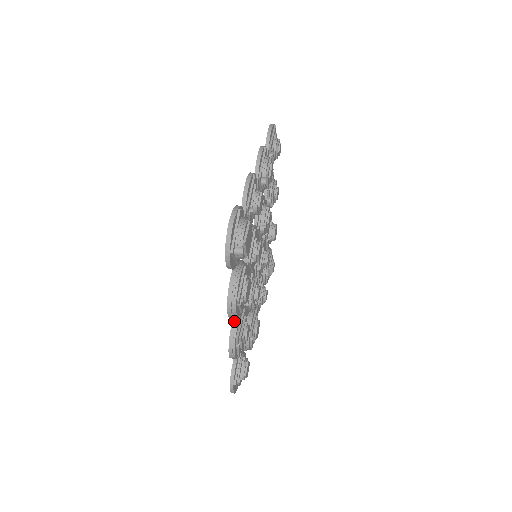
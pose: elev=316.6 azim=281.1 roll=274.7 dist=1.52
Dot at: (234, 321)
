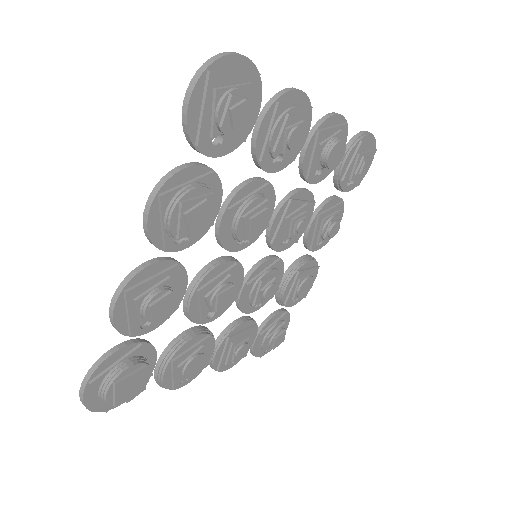
Dot at: occluded
